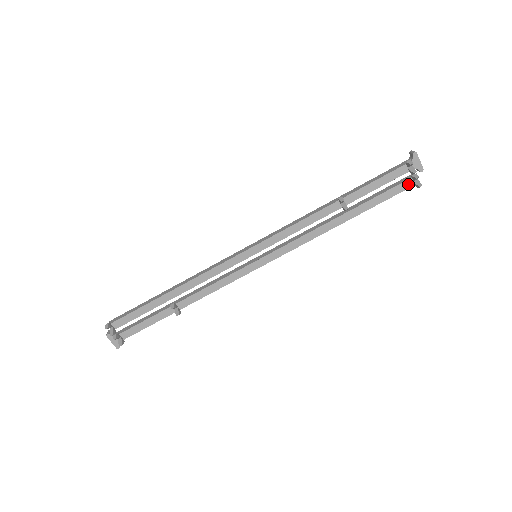
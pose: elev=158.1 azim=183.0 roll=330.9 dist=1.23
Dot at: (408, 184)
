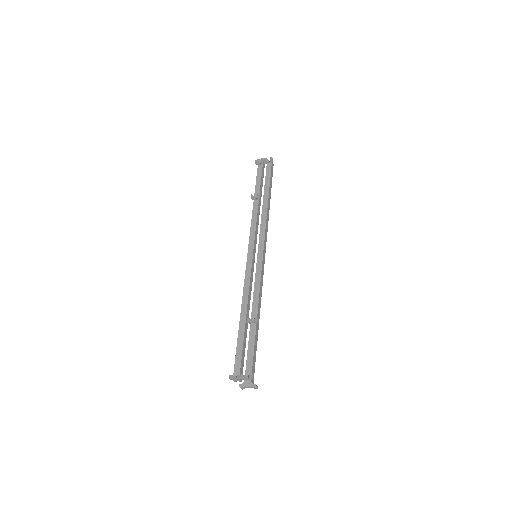
Dot at: (269, 166)
